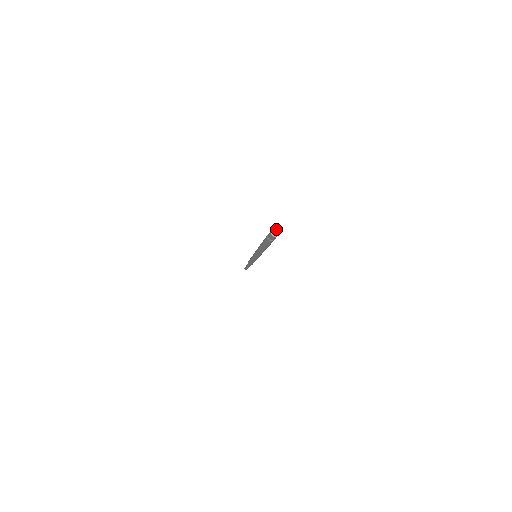
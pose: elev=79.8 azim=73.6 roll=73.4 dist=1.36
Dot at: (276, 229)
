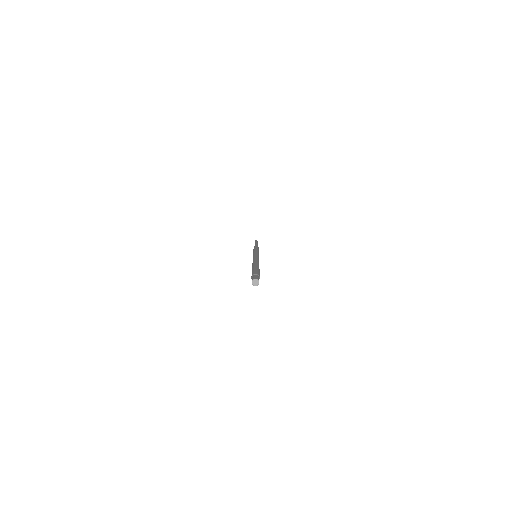
Dot at: (256, 279)
